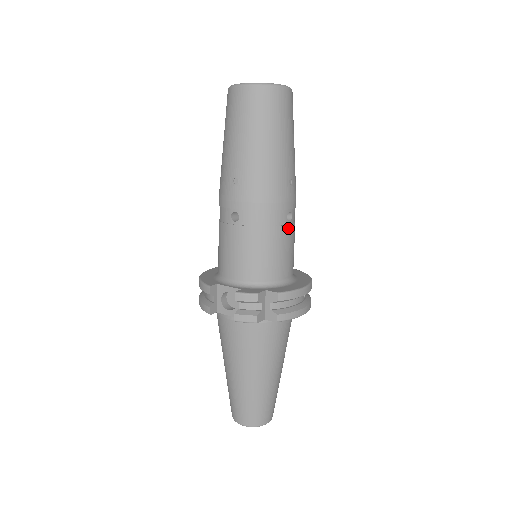
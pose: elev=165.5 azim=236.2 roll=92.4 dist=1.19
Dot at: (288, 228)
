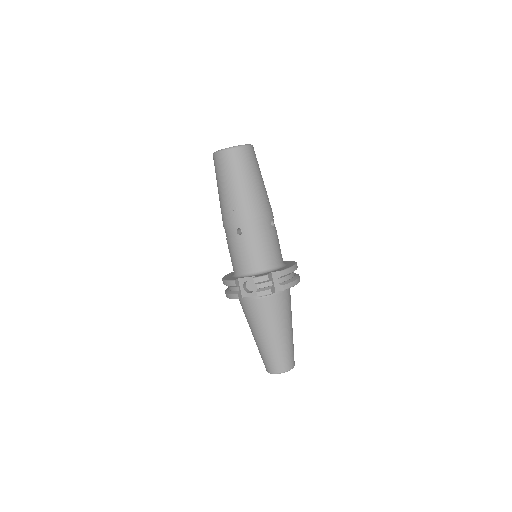
Dot at: (273, 231)
